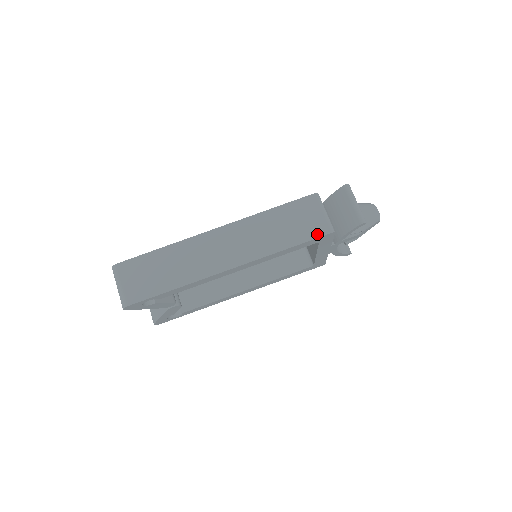
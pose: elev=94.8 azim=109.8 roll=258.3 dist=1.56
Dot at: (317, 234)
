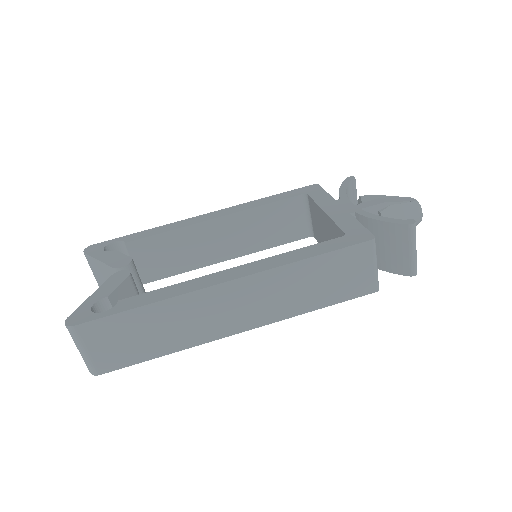
Dot at: (358, 293)
